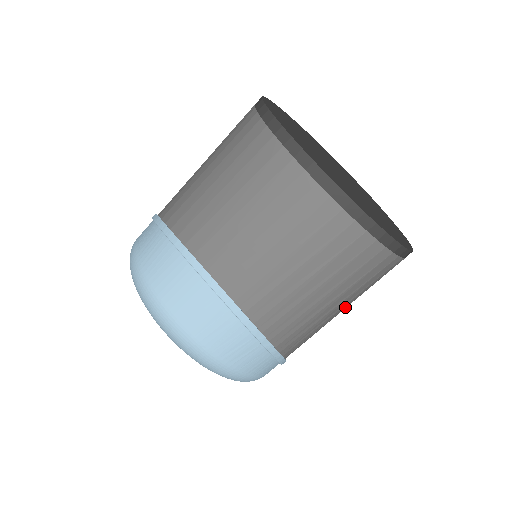
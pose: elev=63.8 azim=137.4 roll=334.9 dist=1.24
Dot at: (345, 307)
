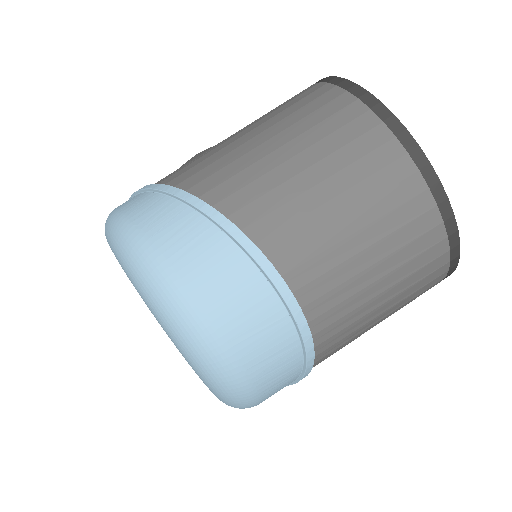
Dot at: occluded
